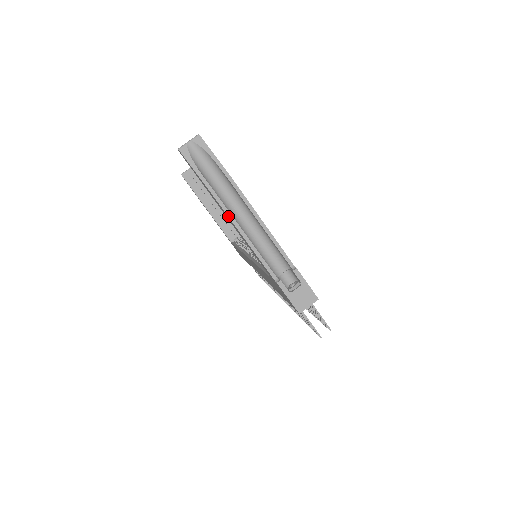
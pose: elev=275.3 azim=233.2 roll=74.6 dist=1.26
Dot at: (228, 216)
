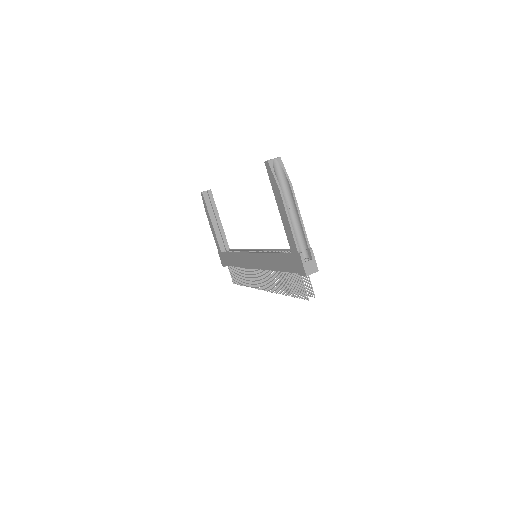
Dot at: (284, 206)
